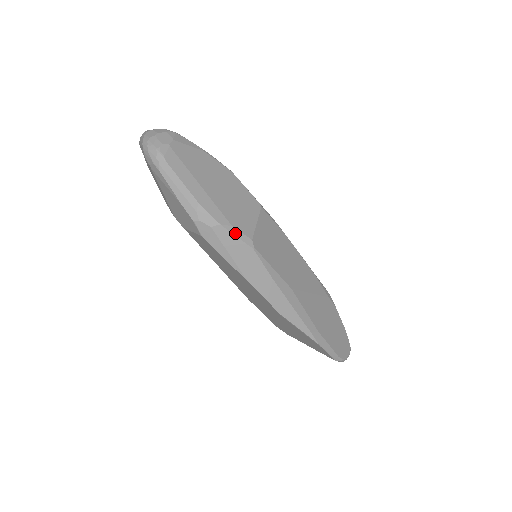
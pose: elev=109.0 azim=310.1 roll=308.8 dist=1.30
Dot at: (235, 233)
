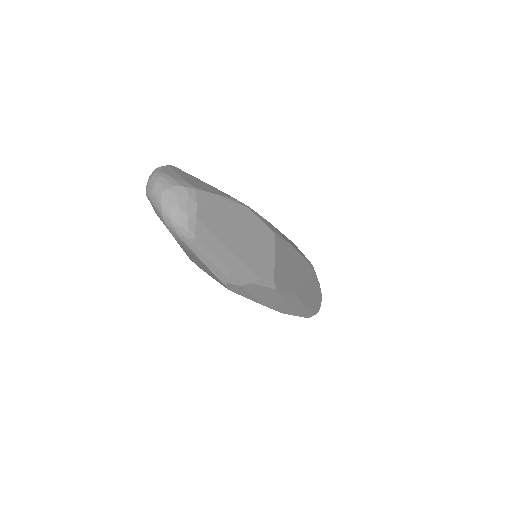
Dot at: (262, 284)
